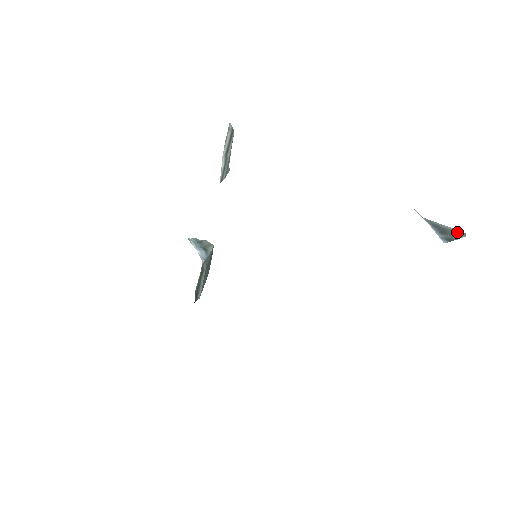
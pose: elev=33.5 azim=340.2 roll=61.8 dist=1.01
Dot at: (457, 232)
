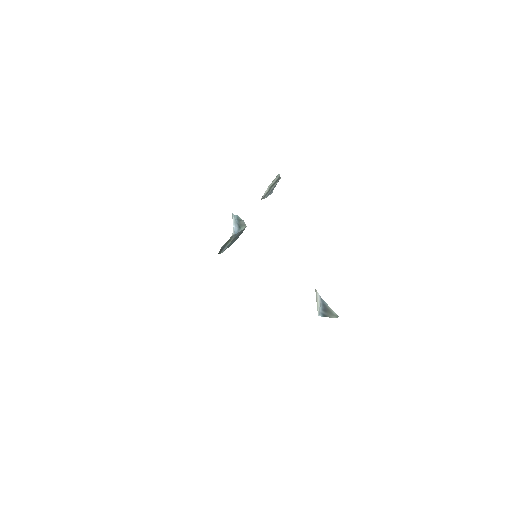
Dot at: (334, 314)
